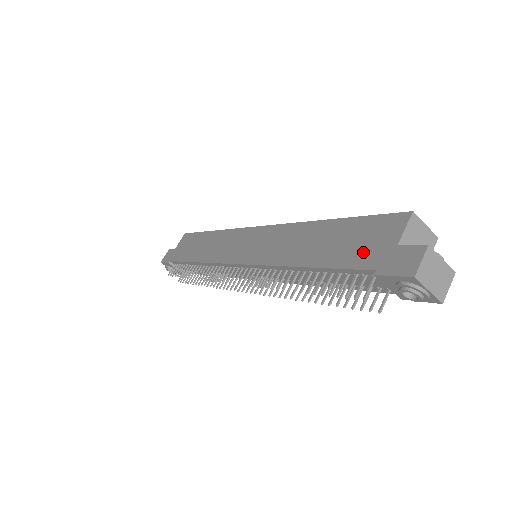
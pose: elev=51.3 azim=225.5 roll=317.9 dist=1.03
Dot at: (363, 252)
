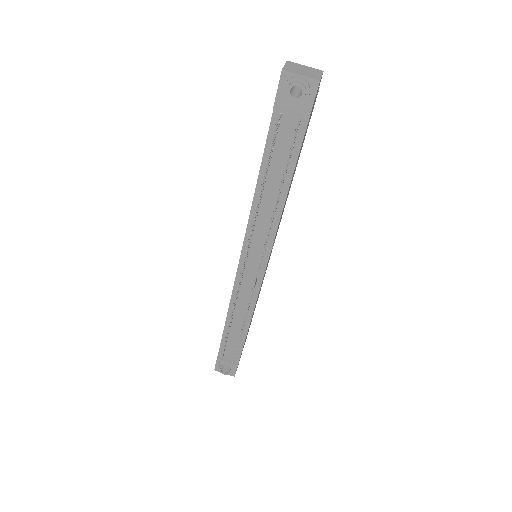
Dot at: occluded
